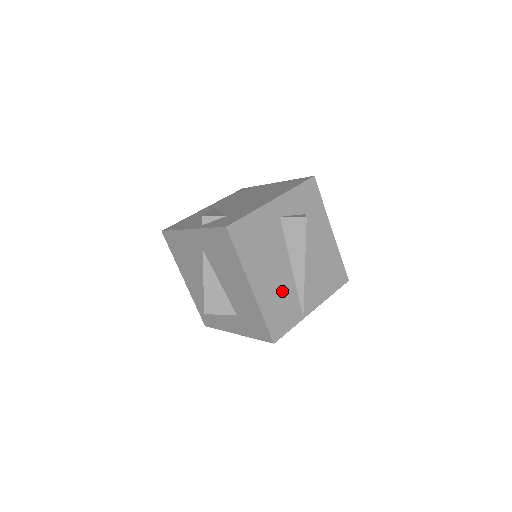
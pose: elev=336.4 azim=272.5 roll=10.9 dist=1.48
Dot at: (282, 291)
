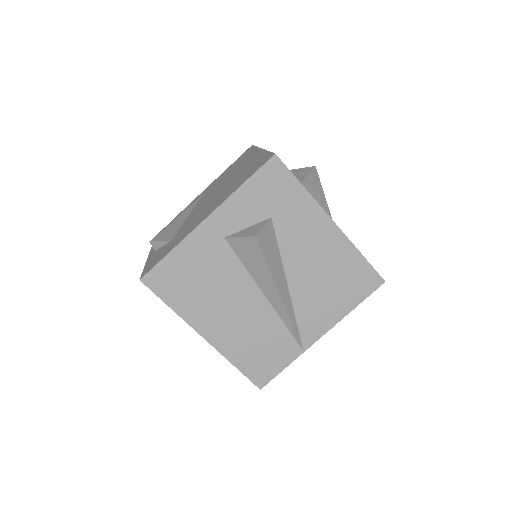
Dot at: (256, 328)
